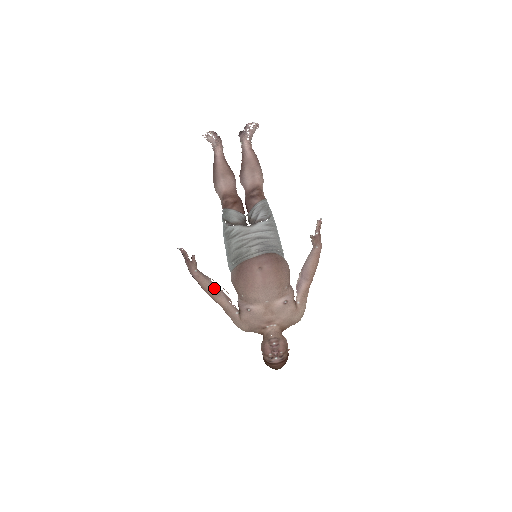
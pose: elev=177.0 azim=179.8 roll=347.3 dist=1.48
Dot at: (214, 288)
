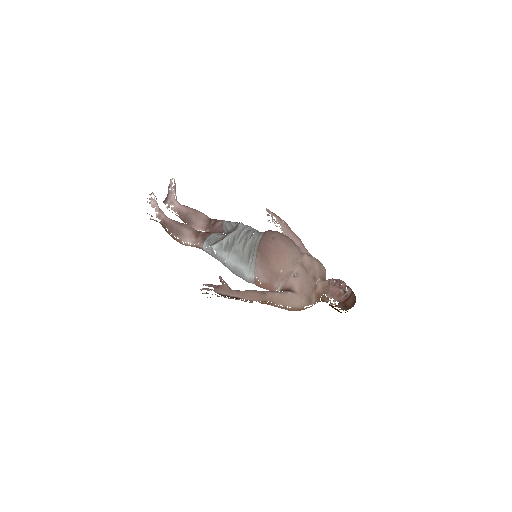
Dot at: (256, 291)
